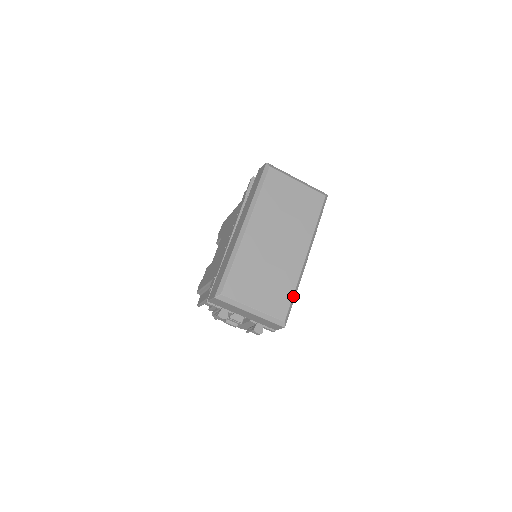
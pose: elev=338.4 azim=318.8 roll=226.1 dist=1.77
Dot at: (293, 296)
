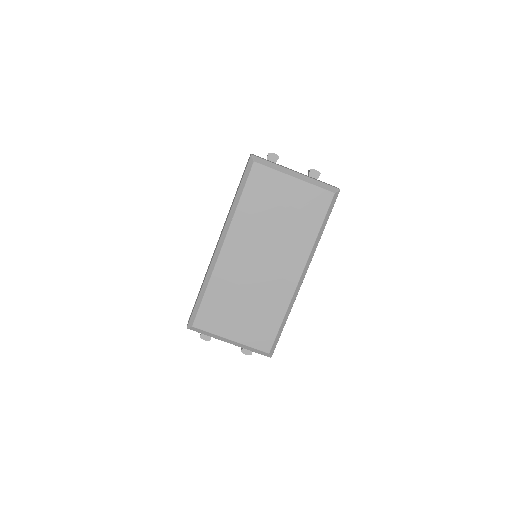
Dot at: (281, 325)
